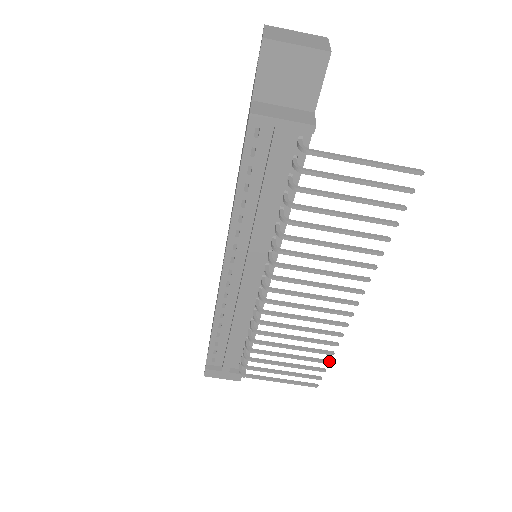
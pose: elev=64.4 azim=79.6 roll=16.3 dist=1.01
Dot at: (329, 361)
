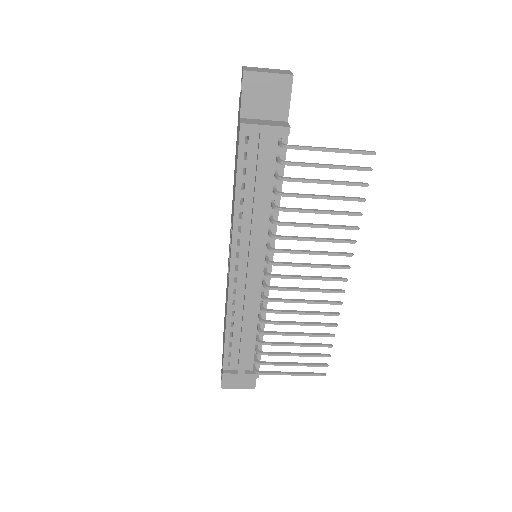
Dot at: (332, 345)
